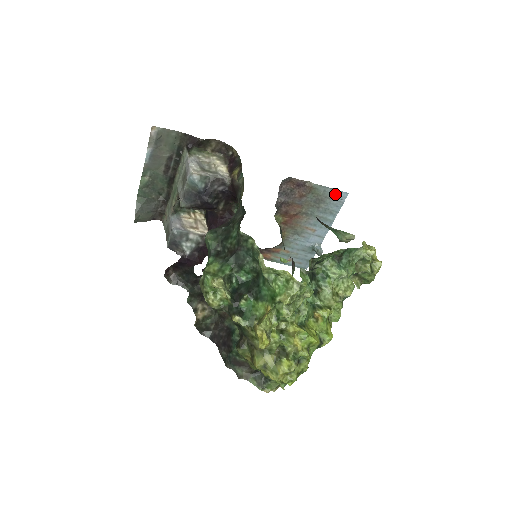
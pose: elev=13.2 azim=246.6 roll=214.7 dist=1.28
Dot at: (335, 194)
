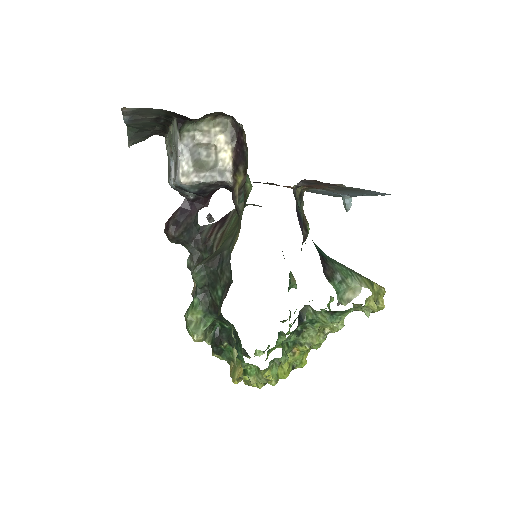
Dot at: (374, 192)
